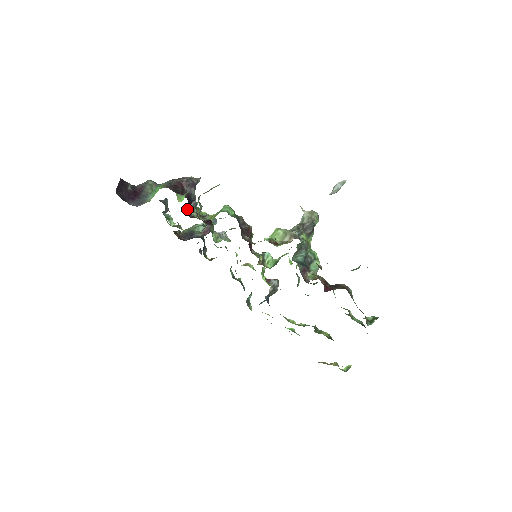
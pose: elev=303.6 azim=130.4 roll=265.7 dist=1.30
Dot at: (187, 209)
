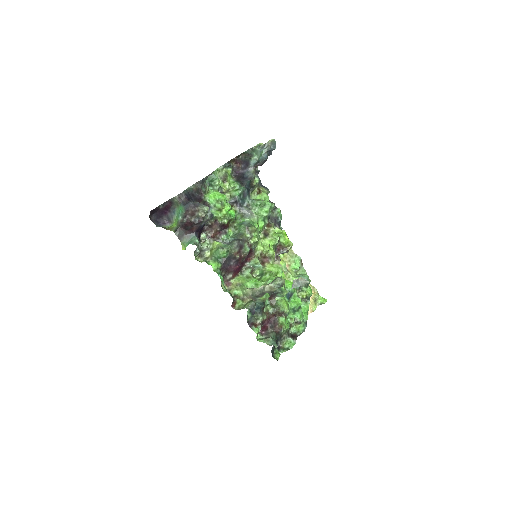
Dot at: (202, 227)
